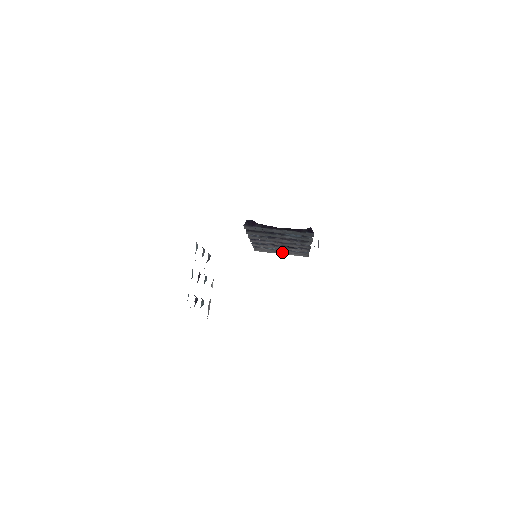
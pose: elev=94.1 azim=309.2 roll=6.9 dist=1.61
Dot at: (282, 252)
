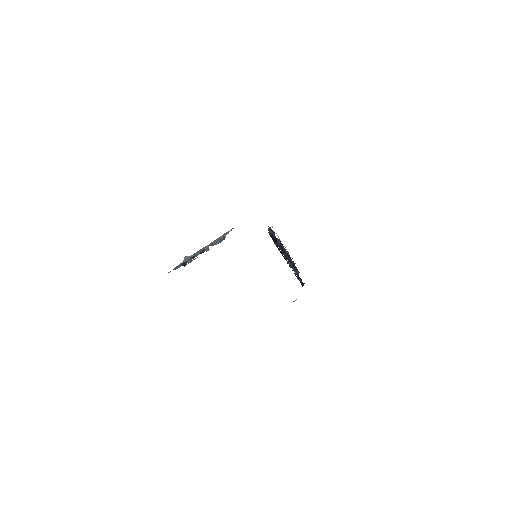
Dot at: occluded
